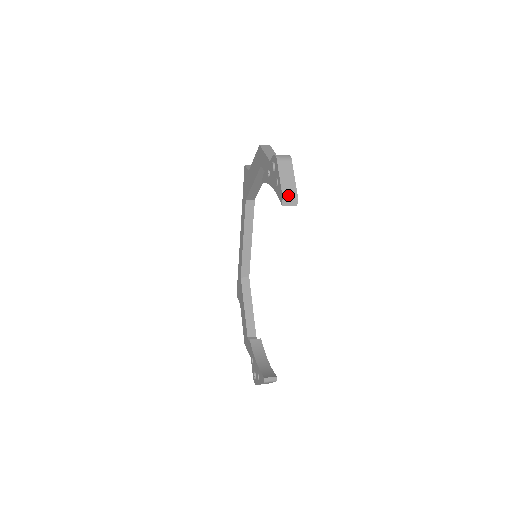
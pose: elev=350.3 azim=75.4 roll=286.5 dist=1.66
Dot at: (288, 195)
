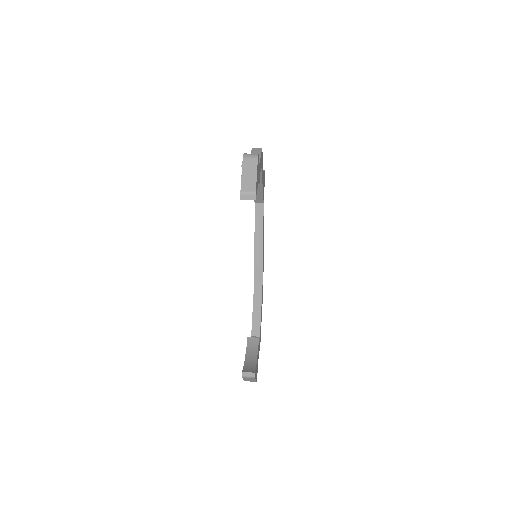
Dot at: (246, 190)
